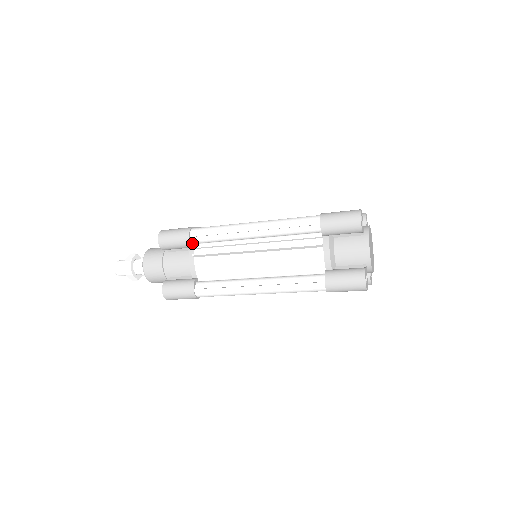
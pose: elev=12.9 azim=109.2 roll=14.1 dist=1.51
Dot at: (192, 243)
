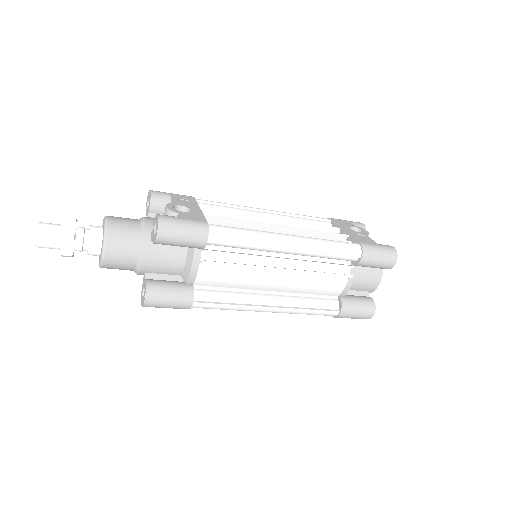
Dot at: (204, 245)
